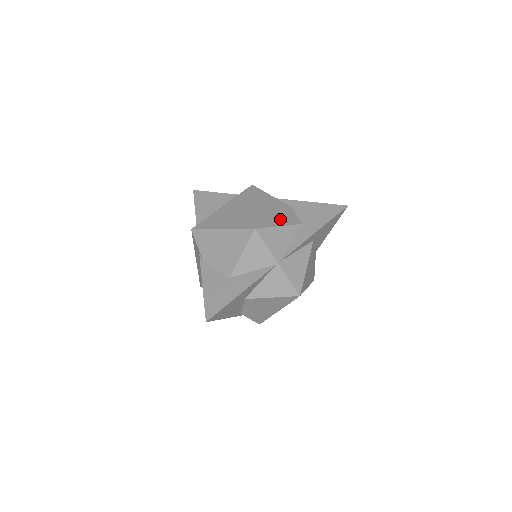
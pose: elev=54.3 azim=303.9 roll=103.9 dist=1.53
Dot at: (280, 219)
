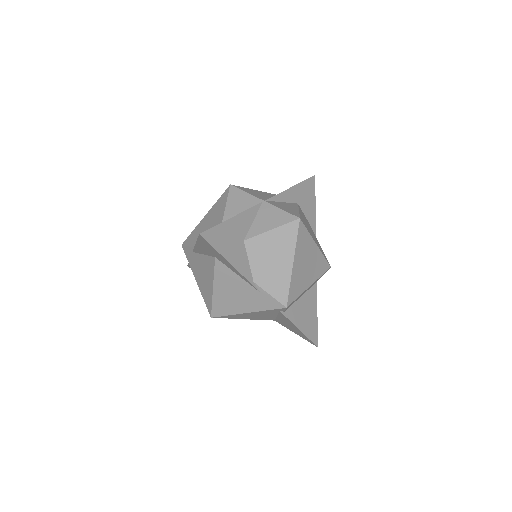
Dot at: occluded
